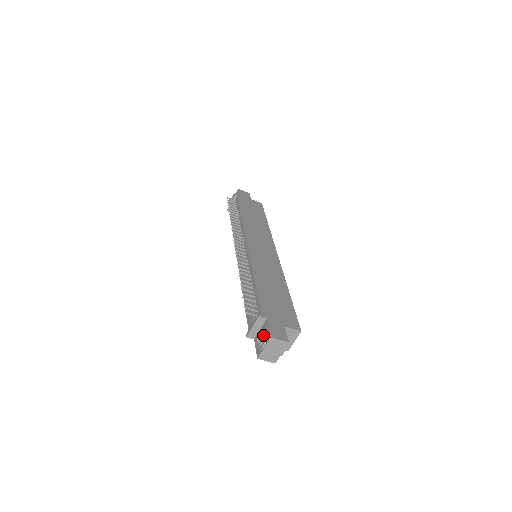
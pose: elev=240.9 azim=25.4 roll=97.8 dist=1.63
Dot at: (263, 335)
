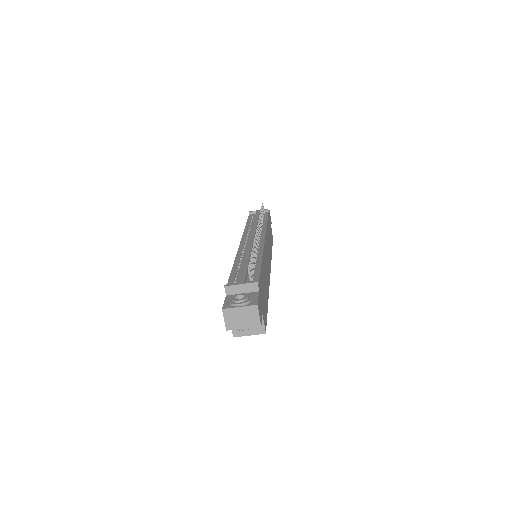
Dot at: (249, 297)
